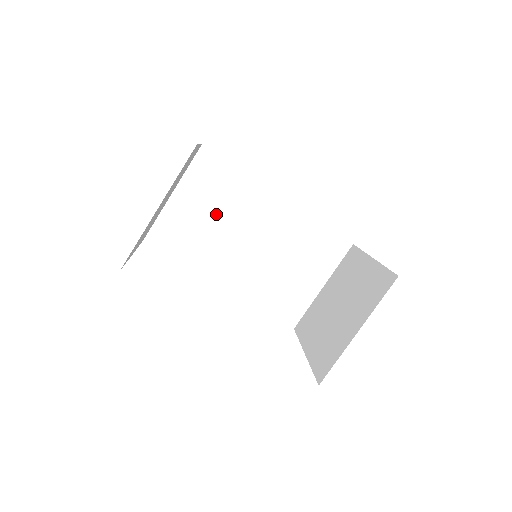
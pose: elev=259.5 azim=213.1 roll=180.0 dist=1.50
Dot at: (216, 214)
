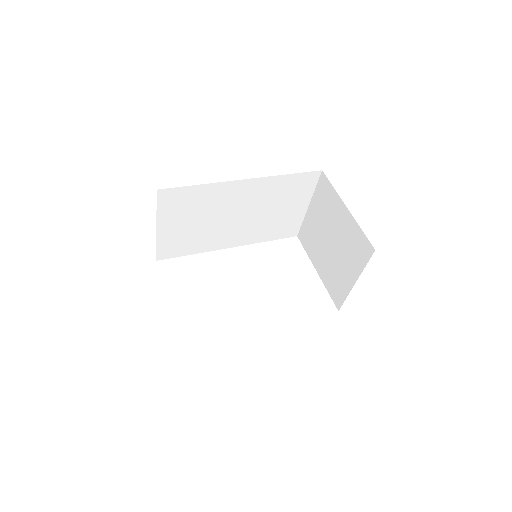
Dot at: (199, 218)
